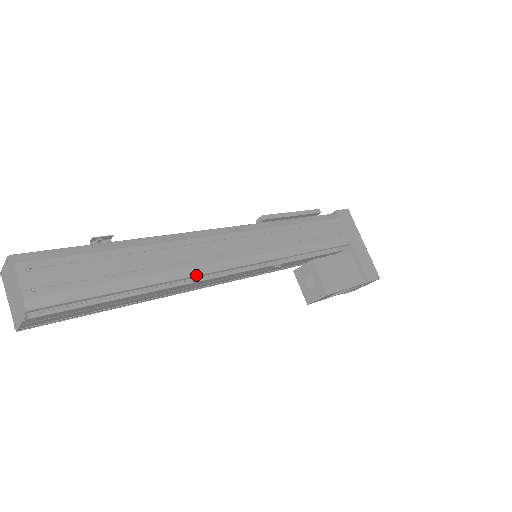
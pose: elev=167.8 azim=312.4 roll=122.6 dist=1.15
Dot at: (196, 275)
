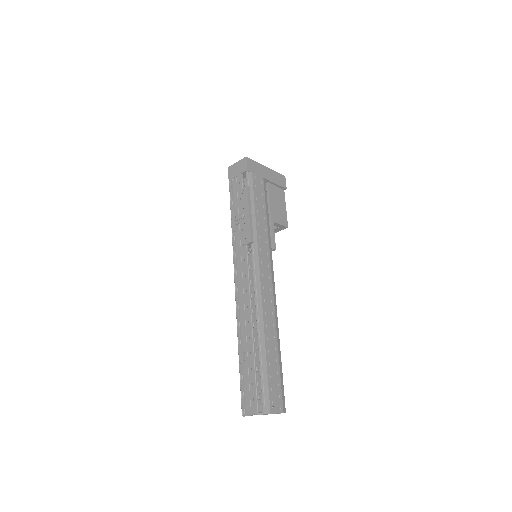
Dot at: occluded
